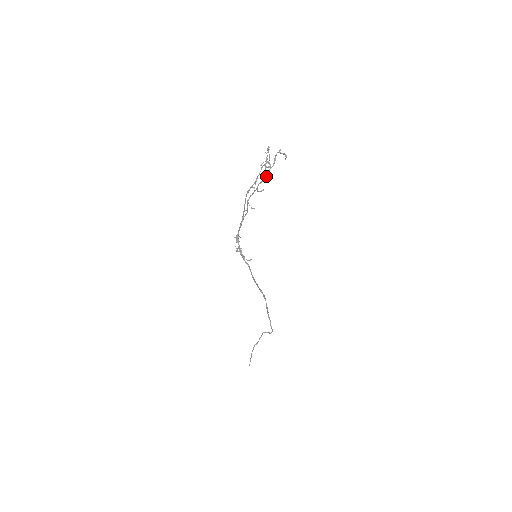
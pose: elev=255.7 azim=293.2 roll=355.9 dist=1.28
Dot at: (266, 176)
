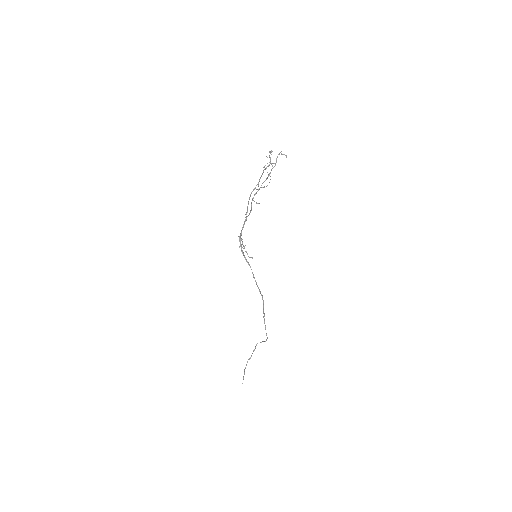
Dot at: (269, 175)
